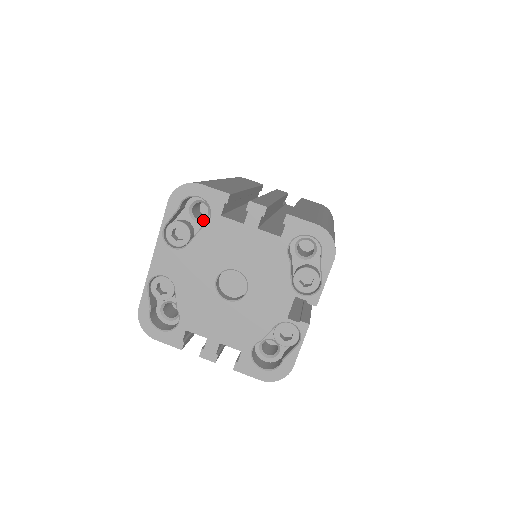
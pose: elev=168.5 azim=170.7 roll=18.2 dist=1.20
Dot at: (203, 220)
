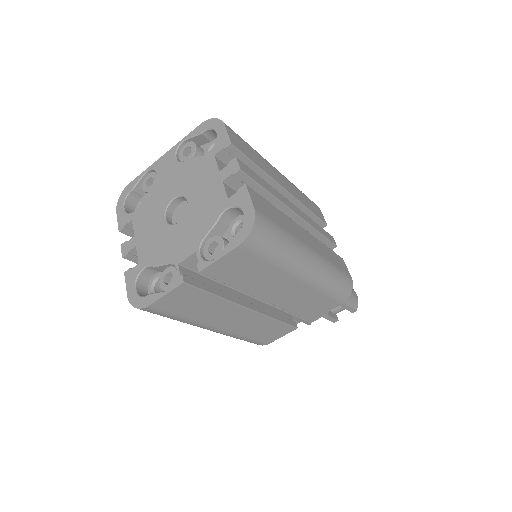
Dot at: occluded
